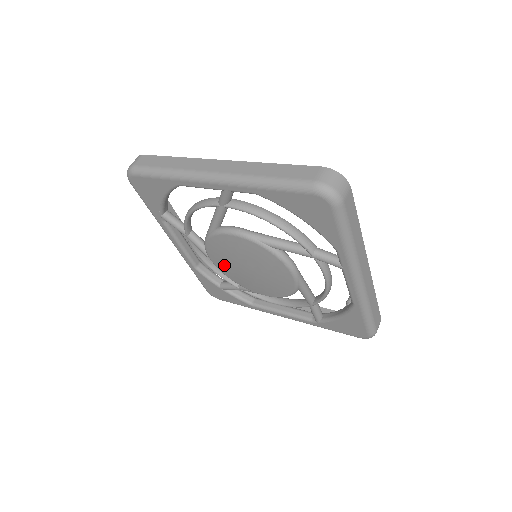
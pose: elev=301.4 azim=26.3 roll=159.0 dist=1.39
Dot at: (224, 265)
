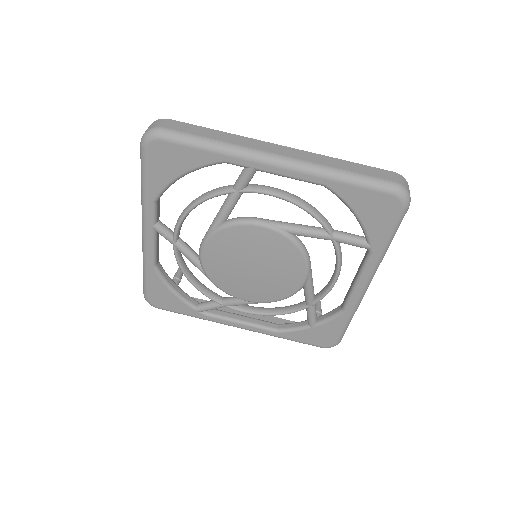
Dot at: (252, 291)
